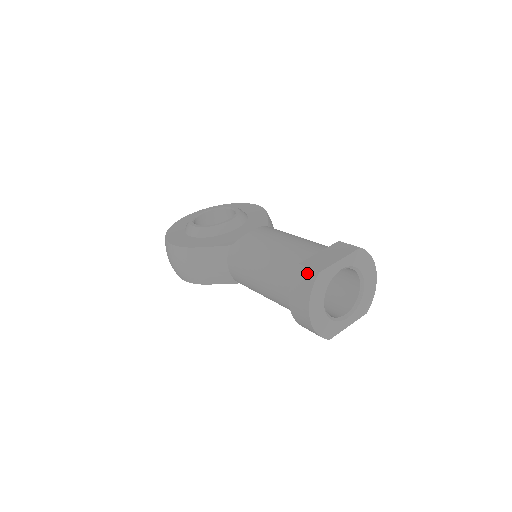
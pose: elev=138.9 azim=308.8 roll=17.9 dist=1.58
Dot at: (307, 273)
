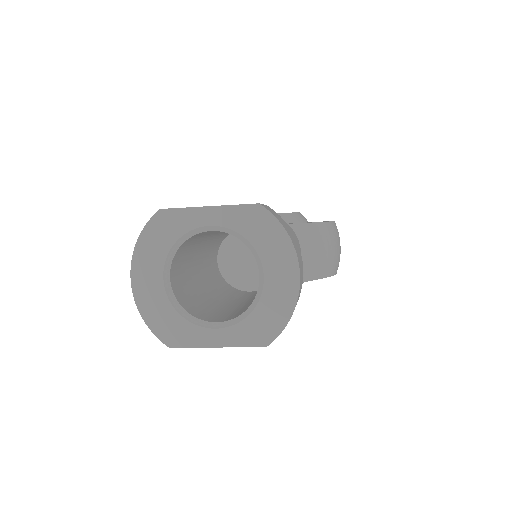
Dot at: occluded
